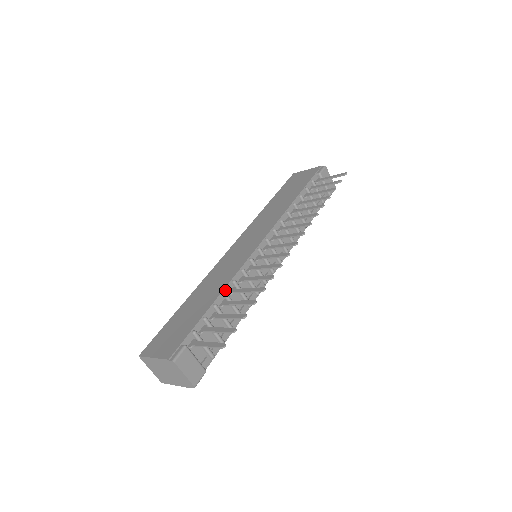
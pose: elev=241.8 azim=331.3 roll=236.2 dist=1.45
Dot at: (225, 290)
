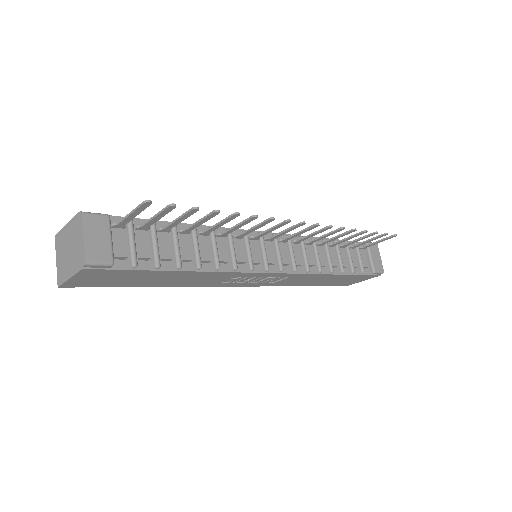
Dot at: occluded
